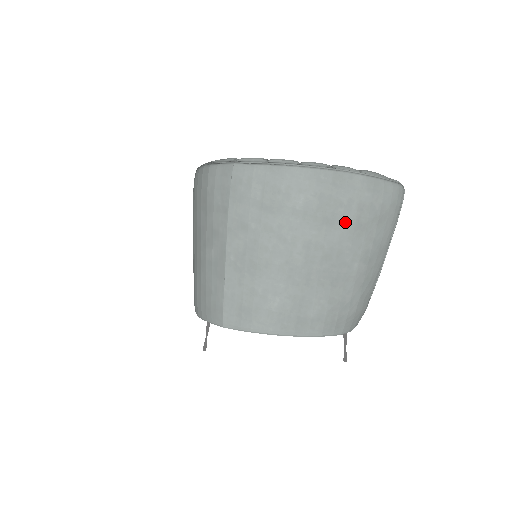
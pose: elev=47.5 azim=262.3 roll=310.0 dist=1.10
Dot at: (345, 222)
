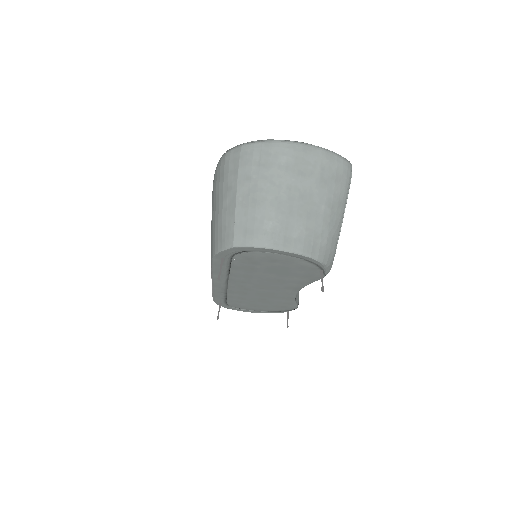
Dot at: (313, 175)
